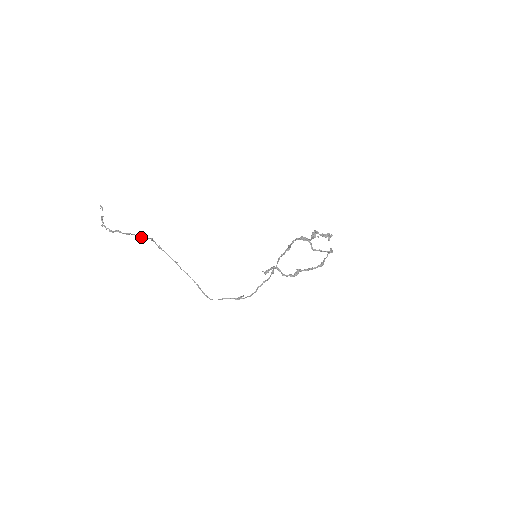
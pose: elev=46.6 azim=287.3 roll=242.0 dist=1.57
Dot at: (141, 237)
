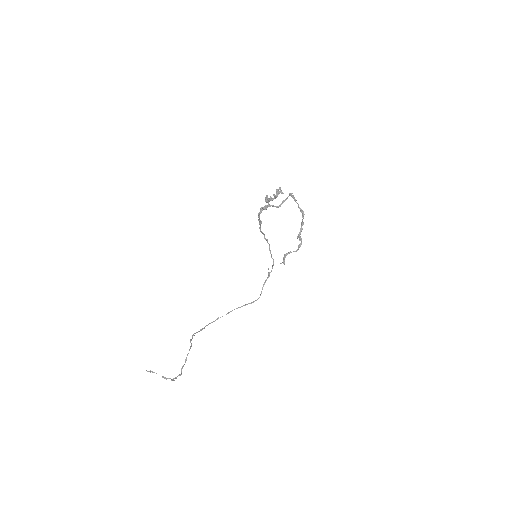
Dot at: occluded
